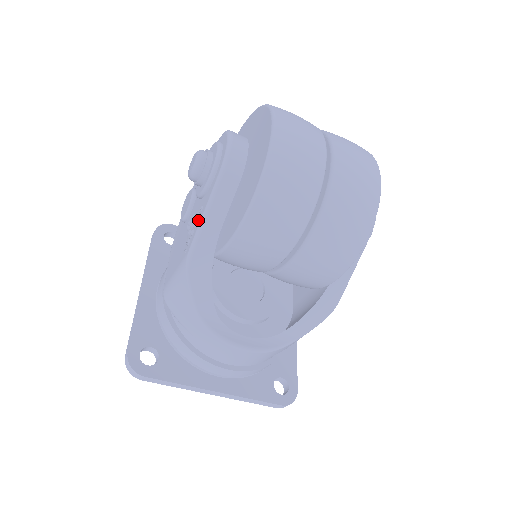
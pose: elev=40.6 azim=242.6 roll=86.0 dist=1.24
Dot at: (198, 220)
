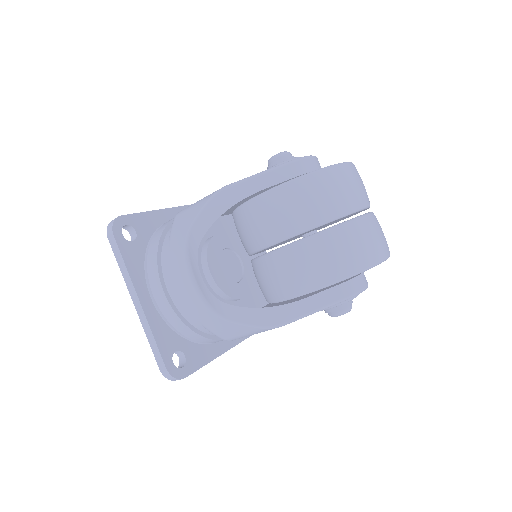
Dot at: occluded
